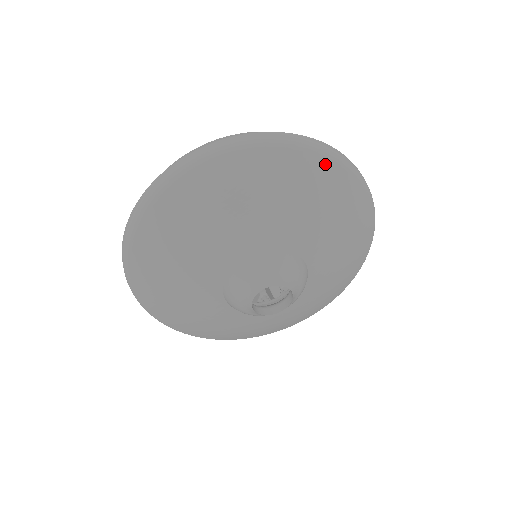
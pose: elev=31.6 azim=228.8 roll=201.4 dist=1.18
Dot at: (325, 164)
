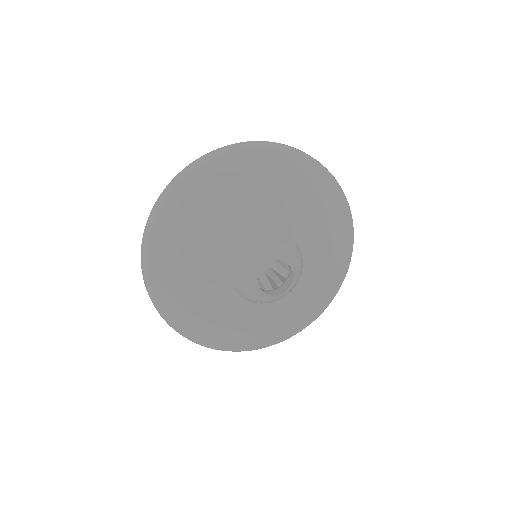
Dot at: (350, 246)
